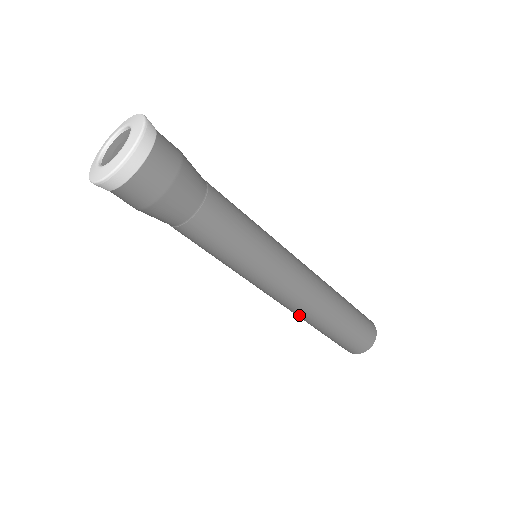
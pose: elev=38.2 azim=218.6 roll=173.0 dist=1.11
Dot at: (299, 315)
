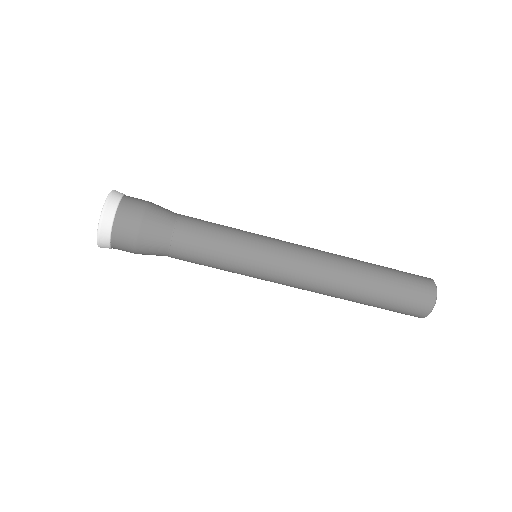
Dot at: occluded
